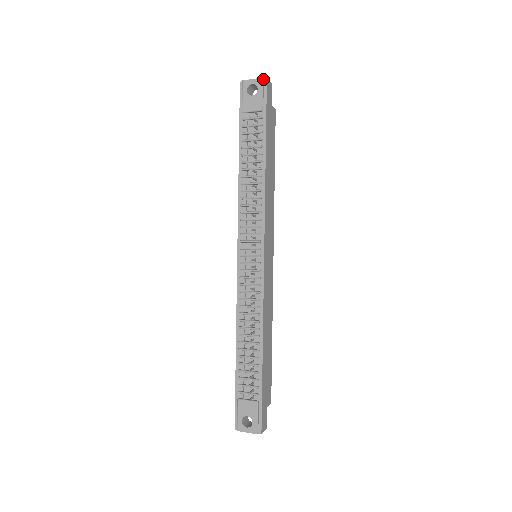
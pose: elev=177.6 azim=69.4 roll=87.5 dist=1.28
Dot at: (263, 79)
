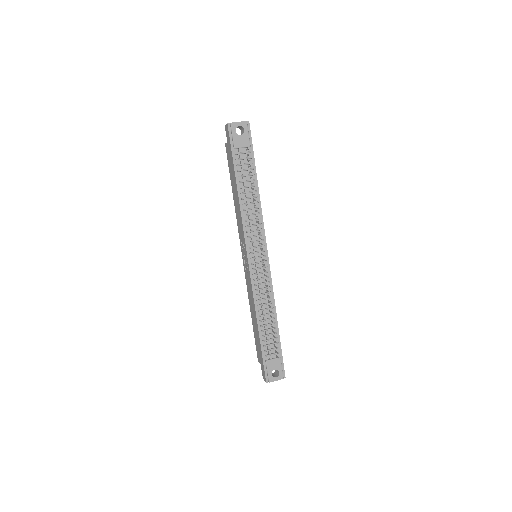
Dot at: (247, 122)
